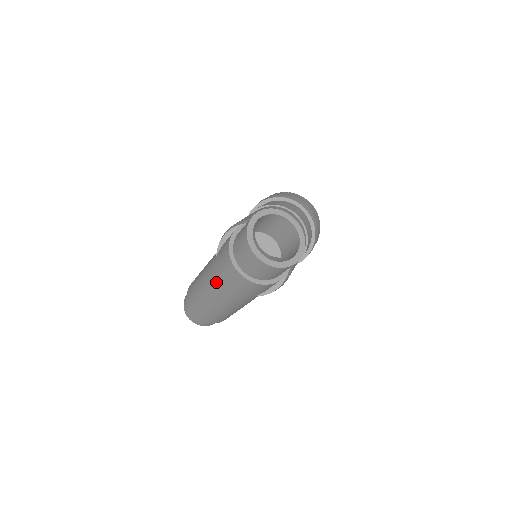
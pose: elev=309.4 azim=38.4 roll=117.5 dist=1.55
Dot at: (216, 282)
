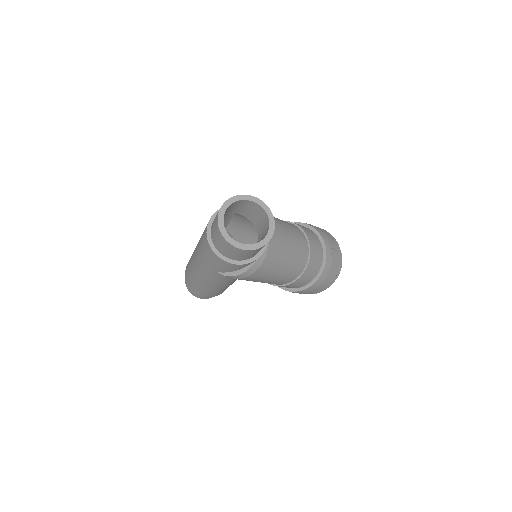
Dot at: occluded
